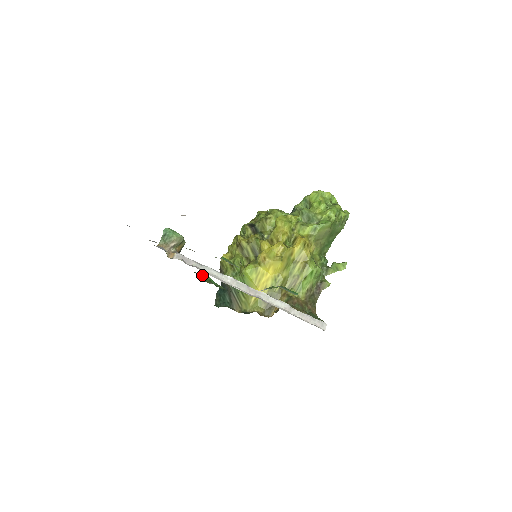
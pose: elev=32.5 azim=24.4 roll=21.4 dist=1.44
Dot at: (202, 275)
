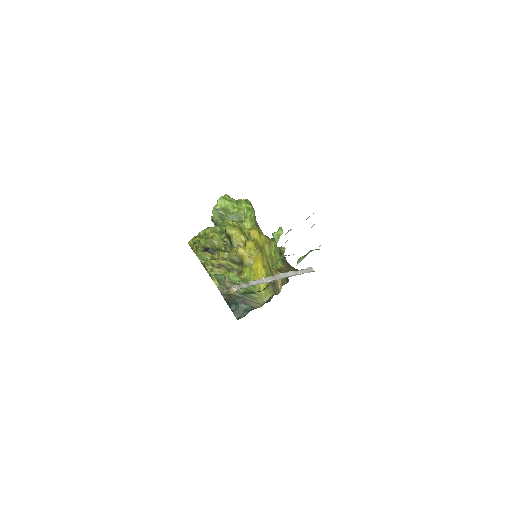
Dot at: (245, 293)
